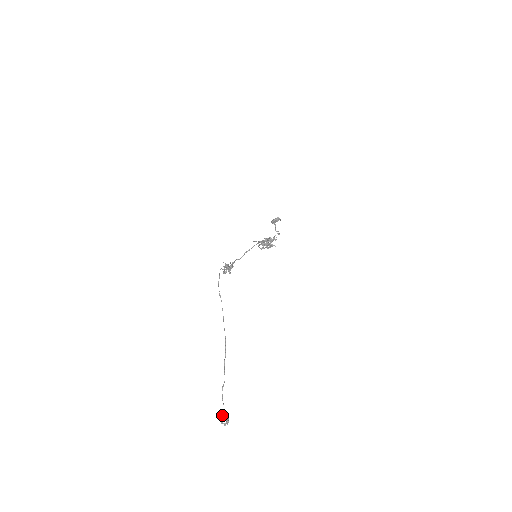
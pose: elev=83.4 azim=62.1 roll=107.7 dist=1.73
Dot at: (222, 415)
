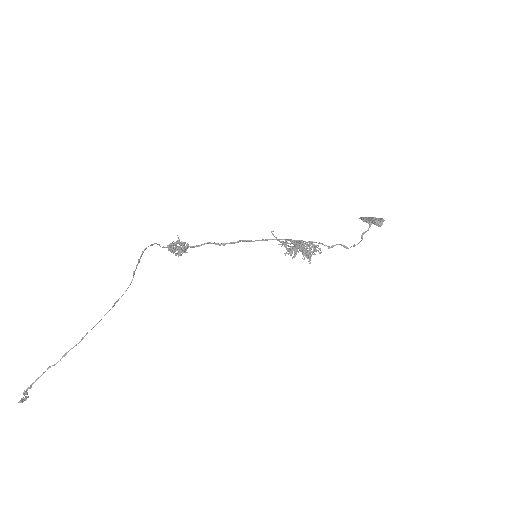
Dot at: (26, 390)
